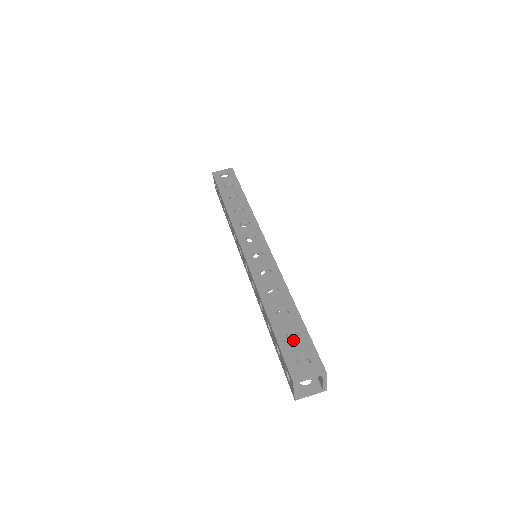
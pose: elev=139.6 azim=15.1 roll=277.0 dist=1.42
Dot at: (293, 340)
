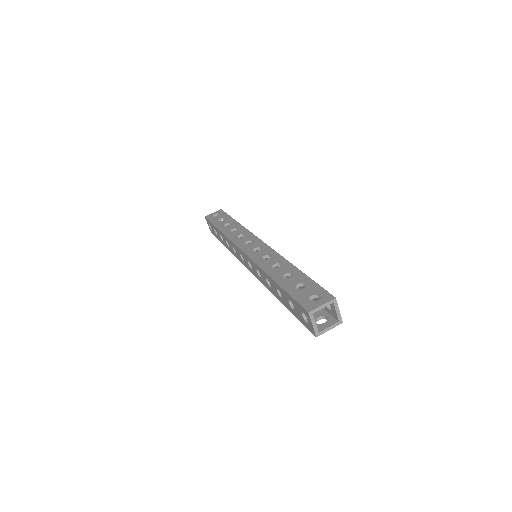
Dot at: occluded
